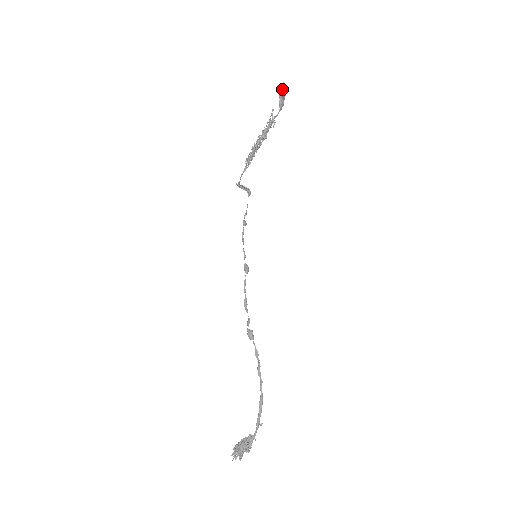
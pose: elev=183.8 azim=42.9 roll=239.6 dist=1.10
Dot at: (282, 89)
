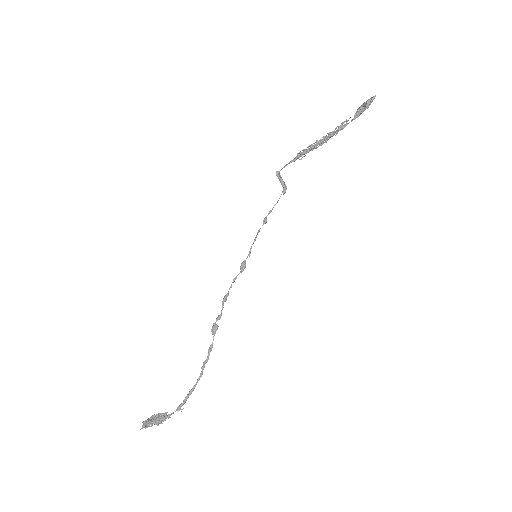
Dot at: (370, 101)
